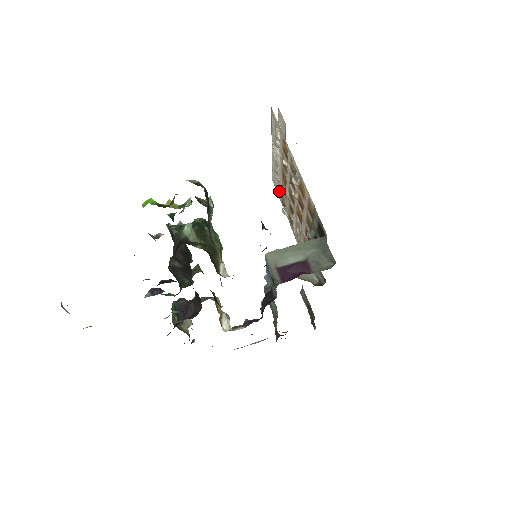
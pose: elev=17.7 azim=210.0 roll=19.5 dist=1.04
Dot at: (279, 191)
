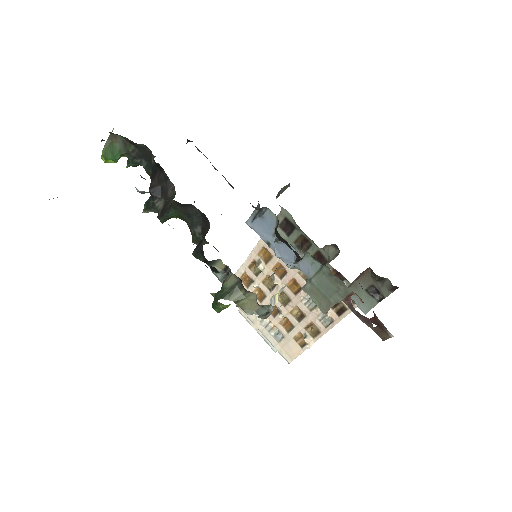
Dot at: (293, 345)
